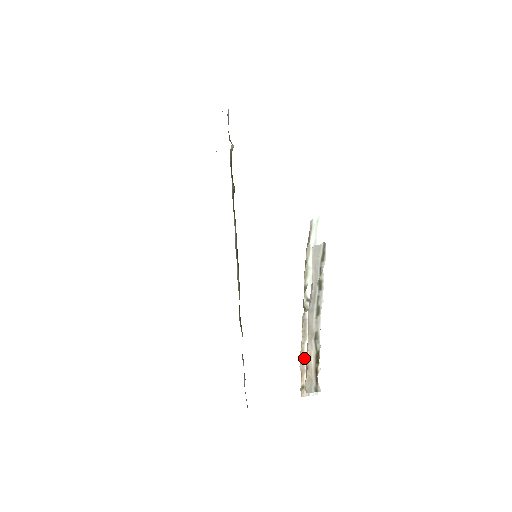
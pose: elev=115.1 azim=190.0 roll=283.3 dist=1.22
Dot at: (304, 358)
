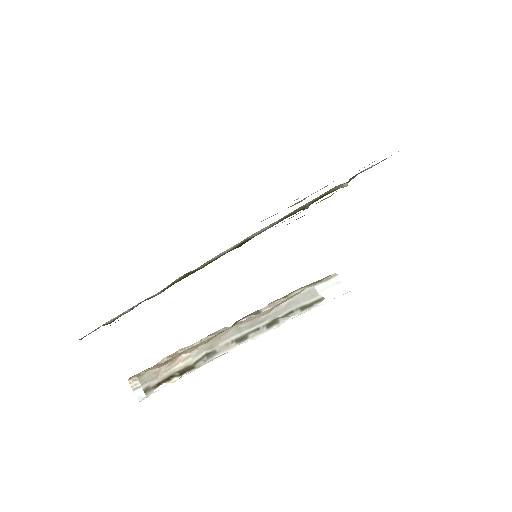
Dot at: occluded
